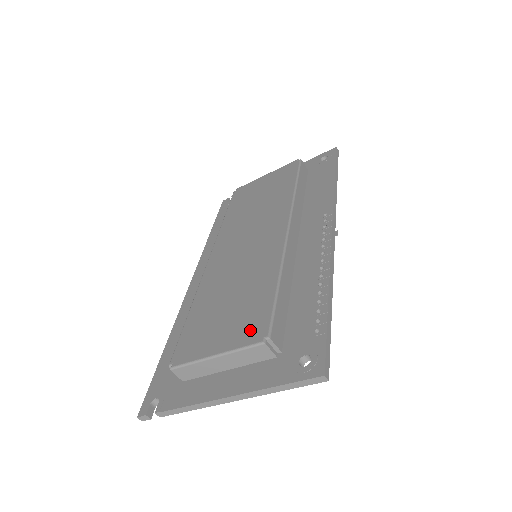
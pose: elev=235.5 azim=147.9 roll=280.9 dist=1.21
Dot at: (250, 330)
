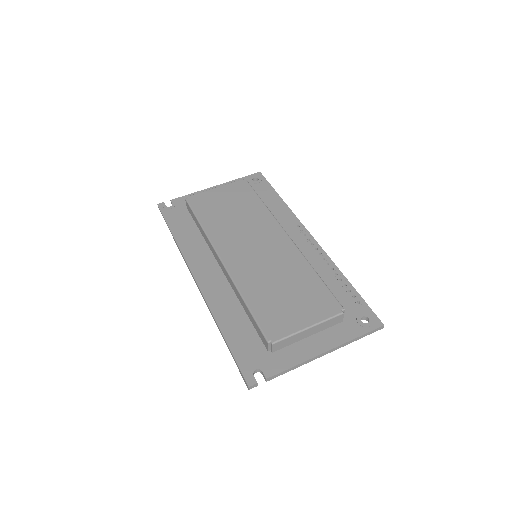
Dot at: (325, 307)
